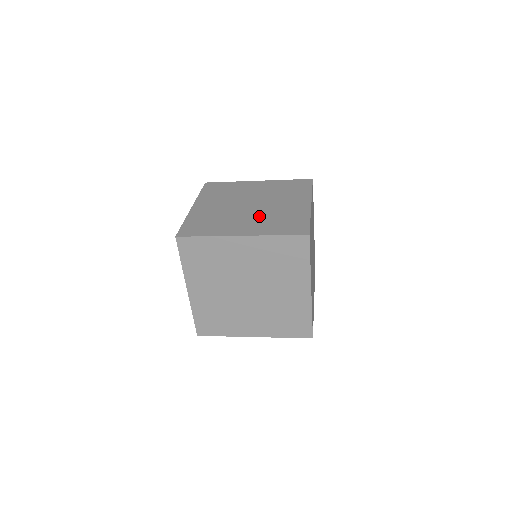
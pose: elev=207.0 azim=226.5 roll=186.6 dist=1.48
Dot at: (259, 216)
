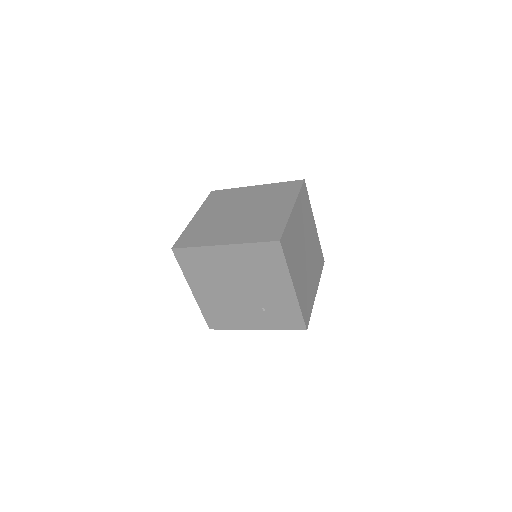
Dot at: occluded
